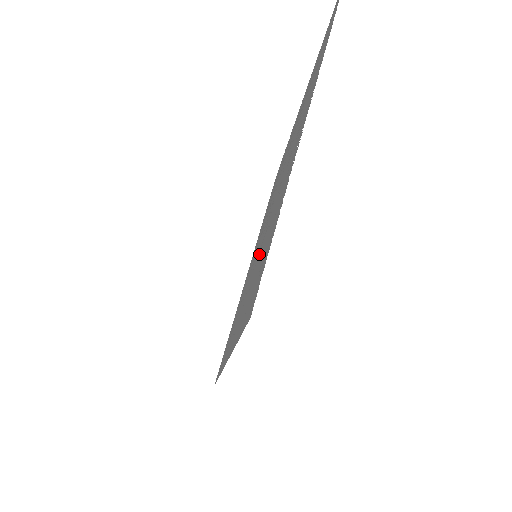
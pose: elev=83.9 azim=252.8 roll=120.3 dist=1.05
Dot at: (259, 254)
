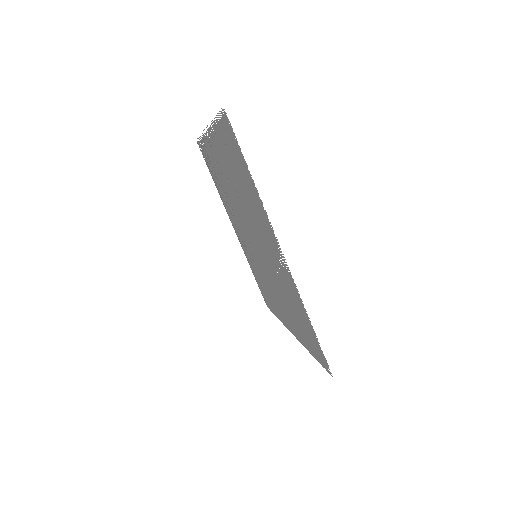
Dot at: (277, 286)
